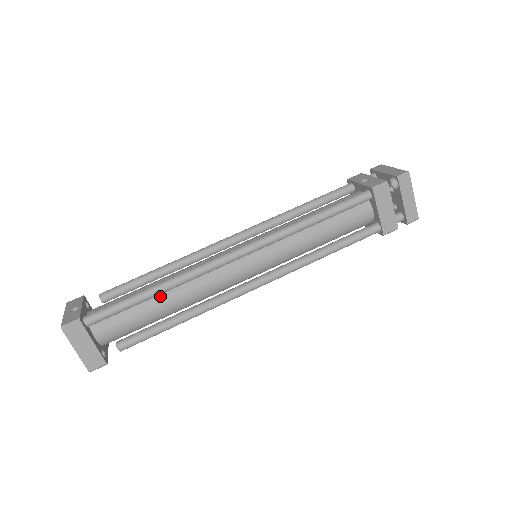
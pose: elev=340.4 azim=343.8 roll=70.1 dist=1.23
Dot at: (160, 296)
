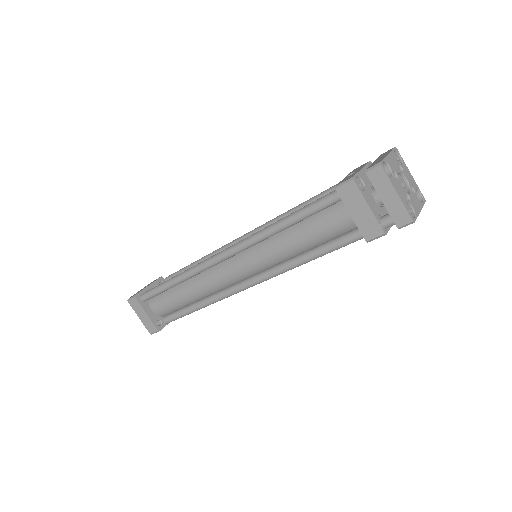
Dot at: (183, 285)
